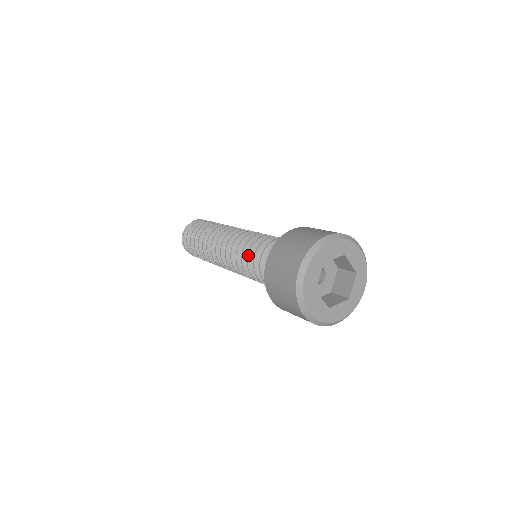
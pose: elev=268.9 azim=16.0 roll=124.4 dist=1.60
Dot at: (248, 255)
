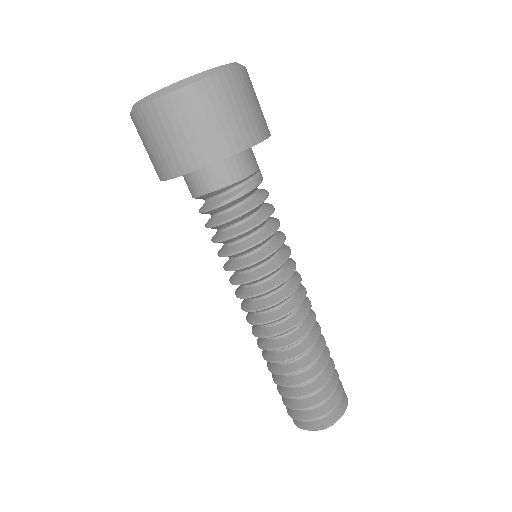
Dot at: occluded
